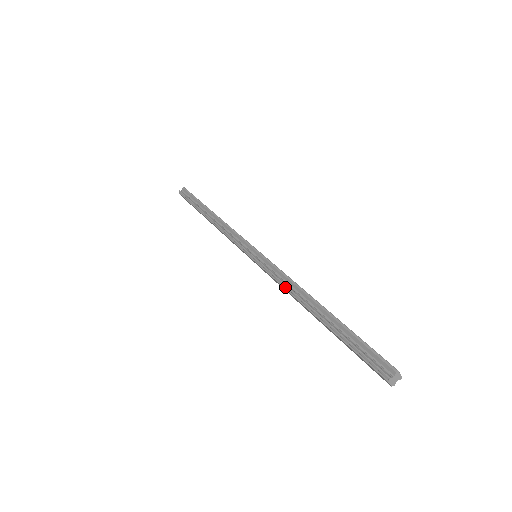
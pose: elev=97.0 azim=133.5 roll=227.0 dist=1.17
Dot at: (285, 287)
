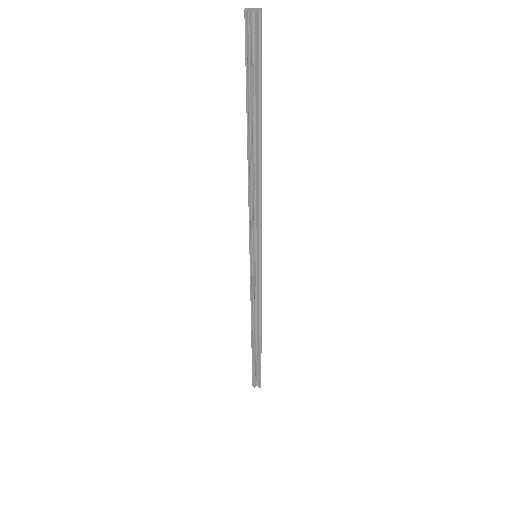
Dot at: (252, 310)
